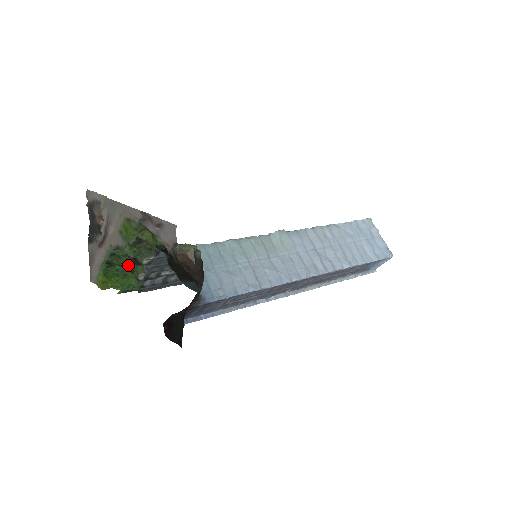
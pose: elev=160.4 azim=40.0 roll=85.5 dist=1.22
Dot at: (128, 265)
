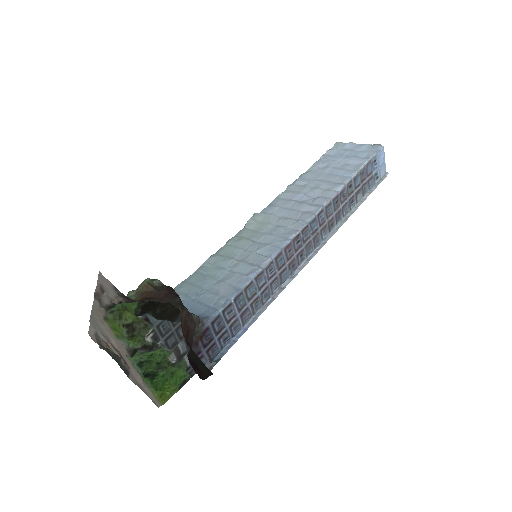
Dot at: (159, 361)
